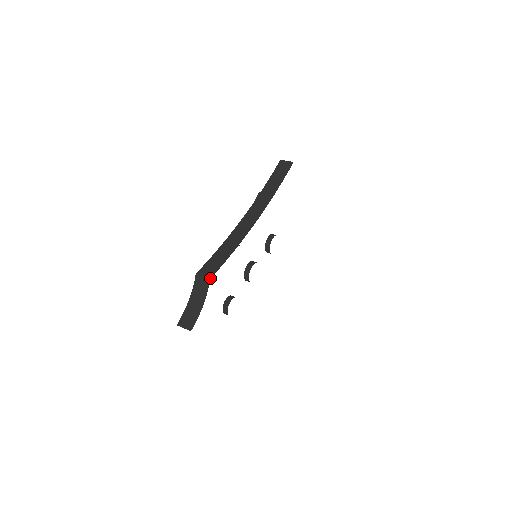
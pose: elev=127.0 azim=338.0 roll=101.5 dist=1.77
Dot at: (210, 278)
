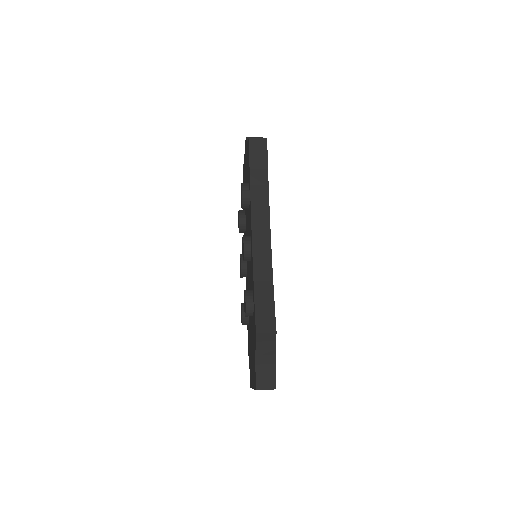
Dot at: (276, 332)
